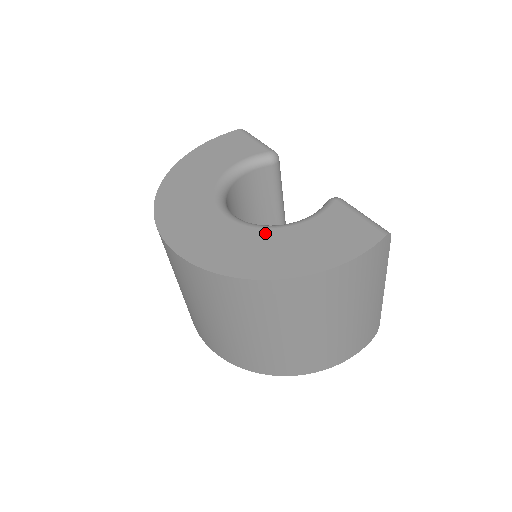
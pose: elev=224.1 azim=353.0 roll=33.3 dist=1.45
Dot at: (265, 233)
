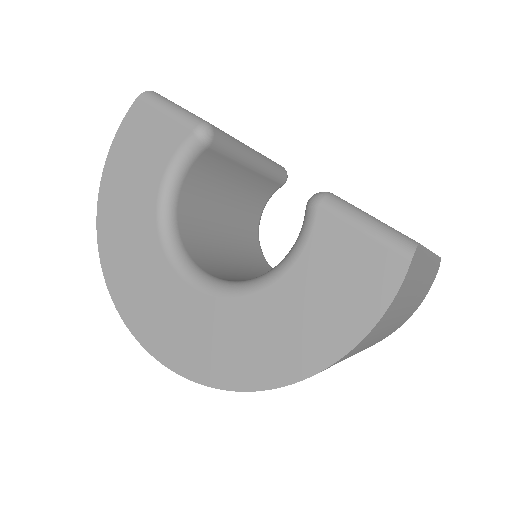
Dot at: (249, 305)
